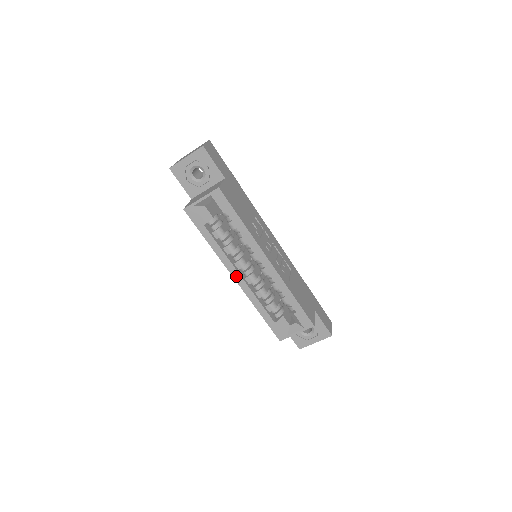
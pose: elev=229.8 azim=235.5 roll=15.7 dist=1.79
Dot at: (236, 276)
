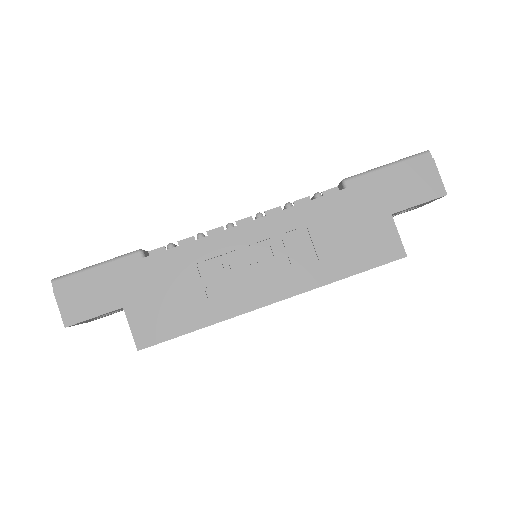
Dot at: occluded
